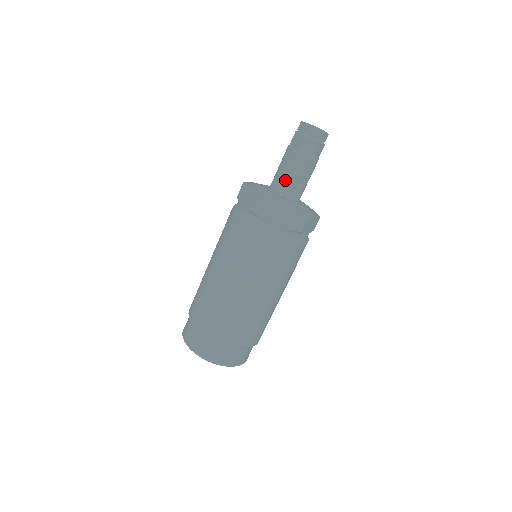
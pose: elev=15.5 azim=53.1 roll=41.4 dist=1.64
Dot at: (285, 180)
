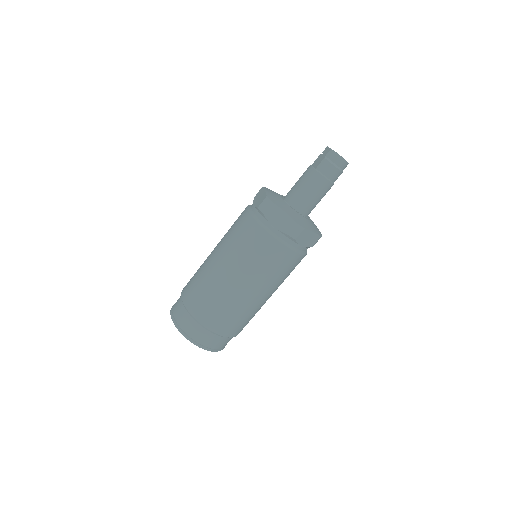
Dot at: (297, 192)
